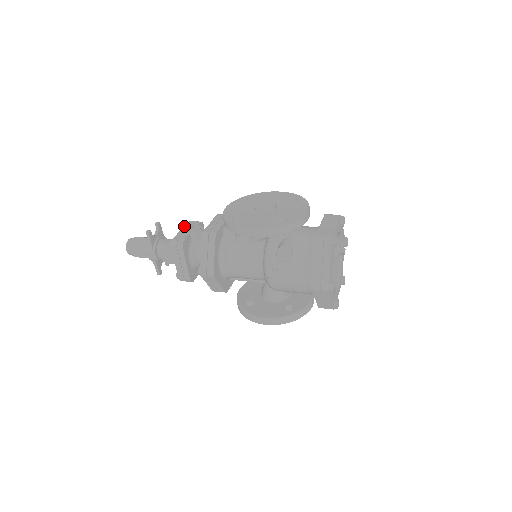
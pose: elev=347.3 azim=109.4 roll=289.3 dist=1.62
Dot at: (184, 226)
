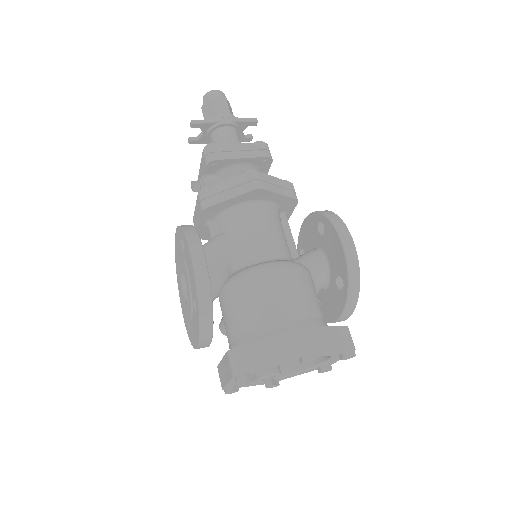
Dot at: occluded
